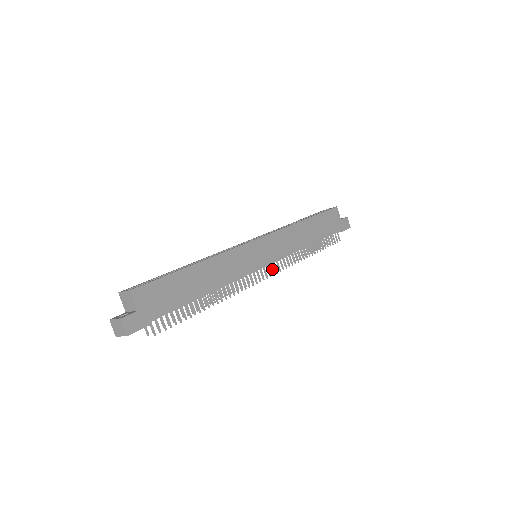
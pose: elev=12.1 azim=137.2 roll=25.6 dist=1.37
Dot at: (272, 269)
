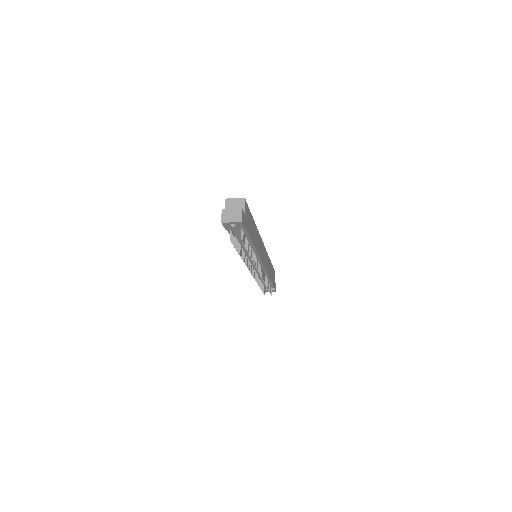
Dot at: (261, 271)
